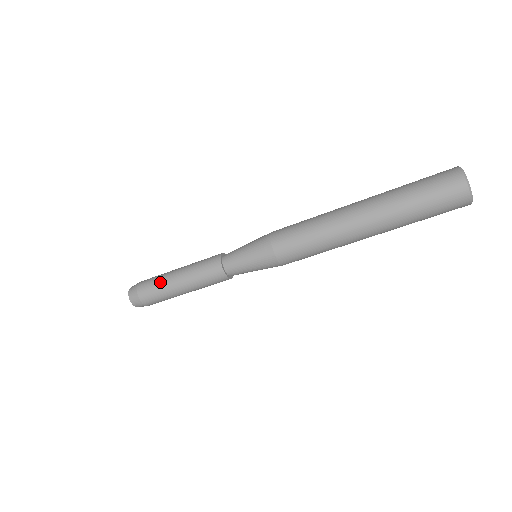
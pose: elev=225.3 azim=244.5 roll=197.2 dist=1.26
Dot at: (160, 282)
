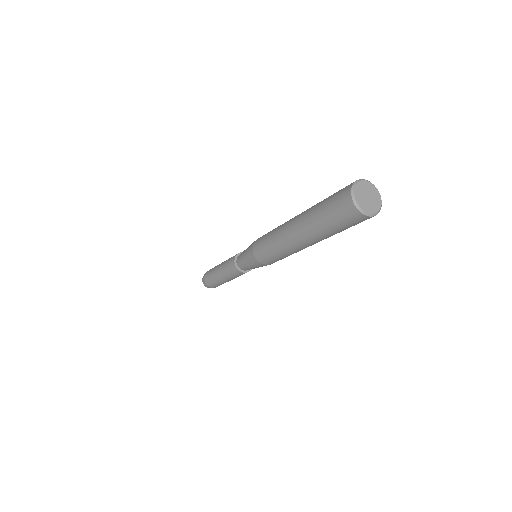
Dot at: (212, 272)
